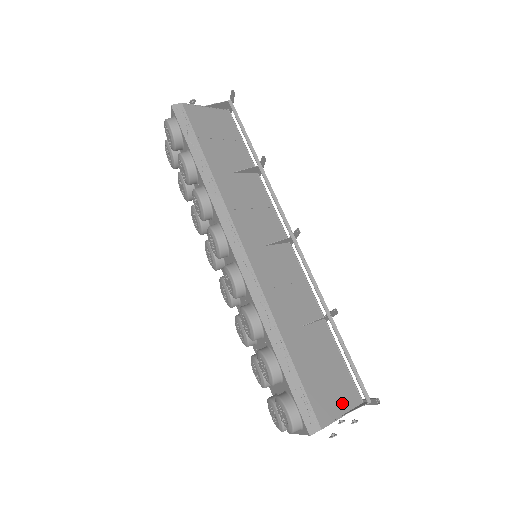
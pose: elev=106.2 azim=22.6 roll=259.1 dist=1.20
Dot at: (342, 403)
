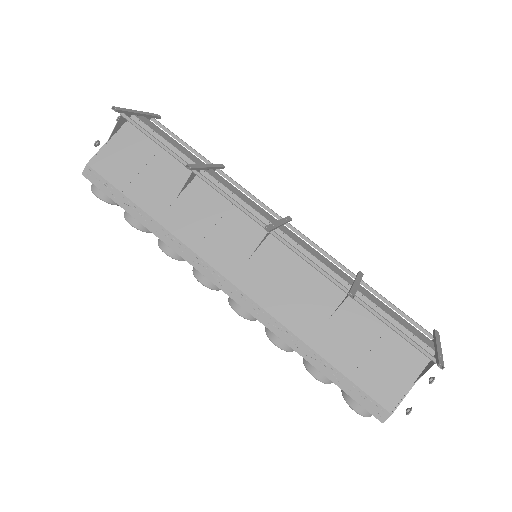
Dot at: (409, 371)
